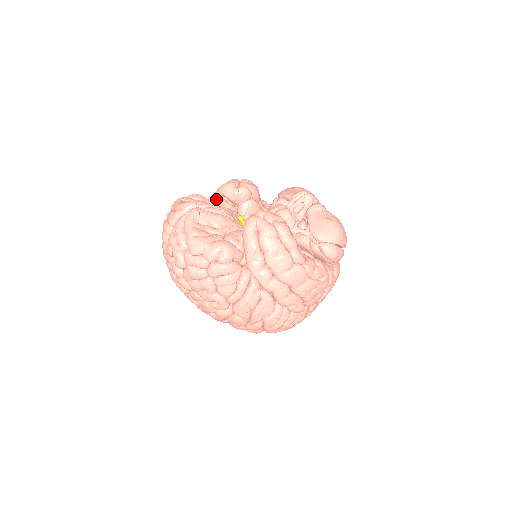
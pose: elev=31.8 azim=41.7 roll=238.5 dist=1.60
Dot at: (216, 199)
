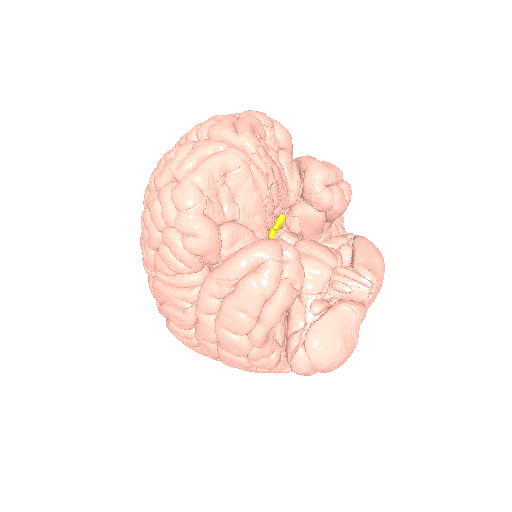
Dot at: (298, 162)
